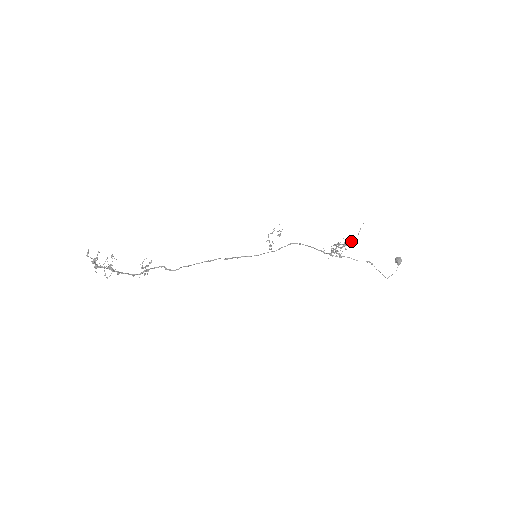
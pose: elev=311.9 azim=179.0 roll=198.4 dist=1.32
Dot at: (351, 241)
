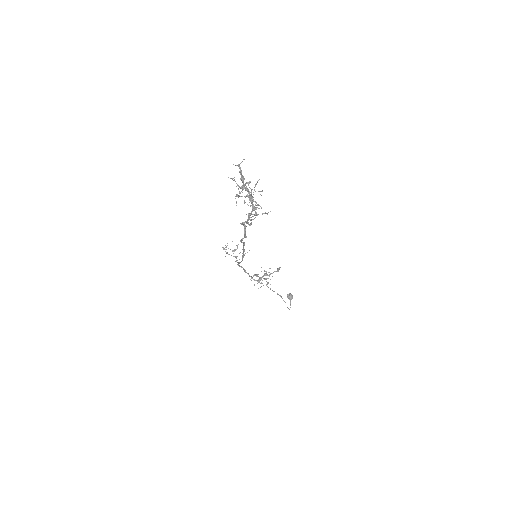
Dot at: (278, 270)
